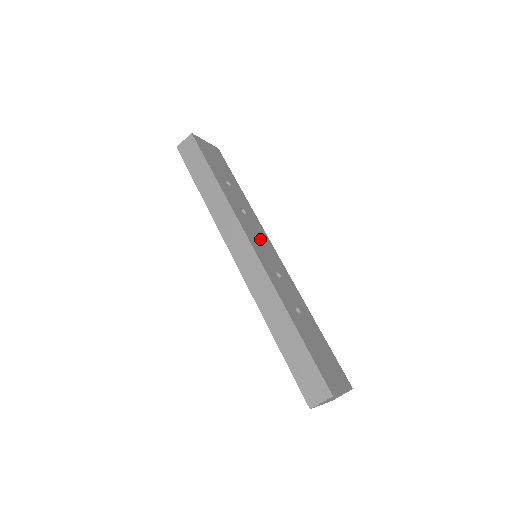
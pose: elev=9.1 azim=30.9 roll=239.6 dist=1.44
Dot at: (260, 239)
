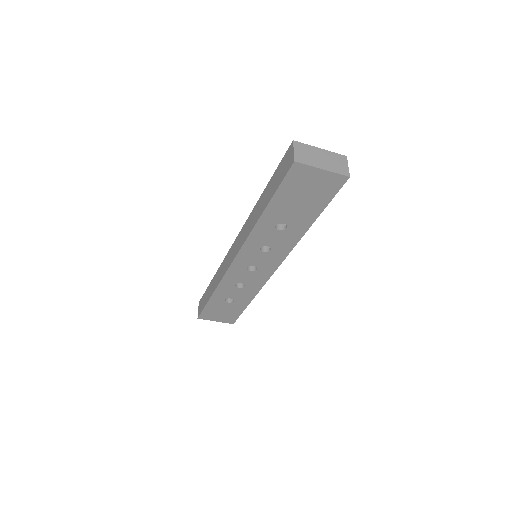
Dot at: occluded
